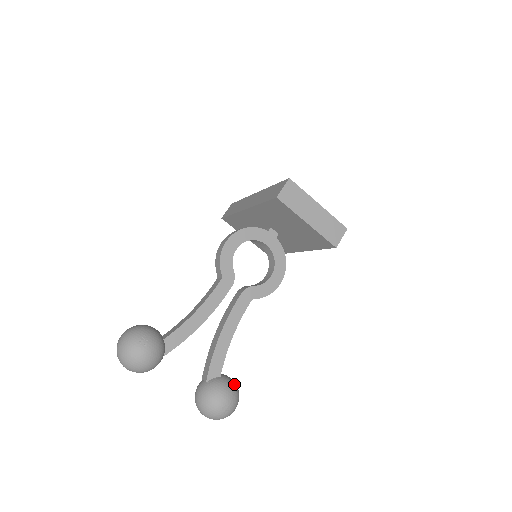
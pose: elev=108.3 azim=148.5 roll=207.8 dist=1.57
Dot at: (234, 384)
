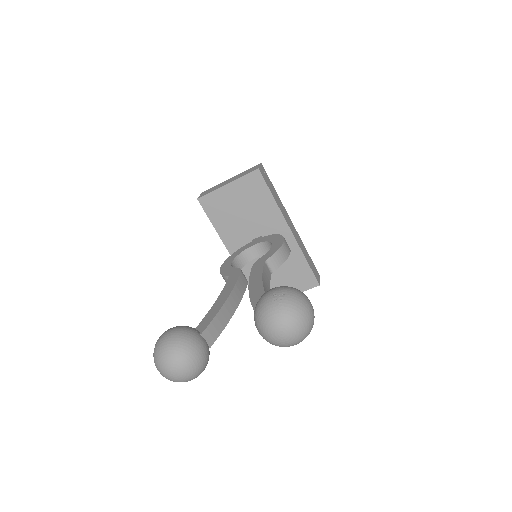
Dot at: occluded
